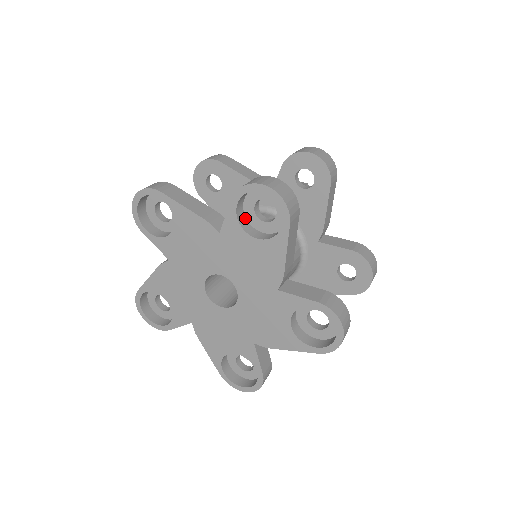
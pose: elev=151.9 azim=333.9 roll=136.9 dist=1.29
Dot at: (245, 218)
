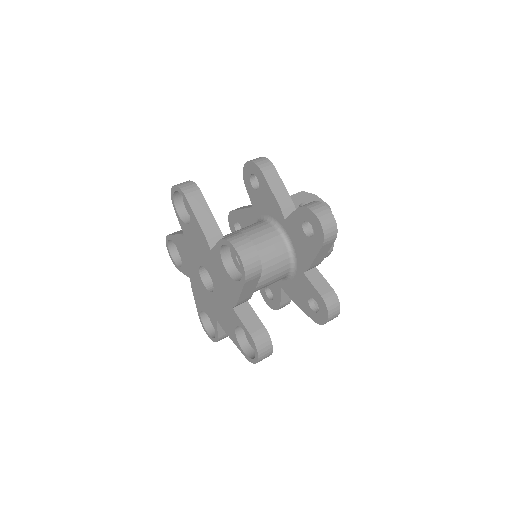
Dot at: (229, 252)
